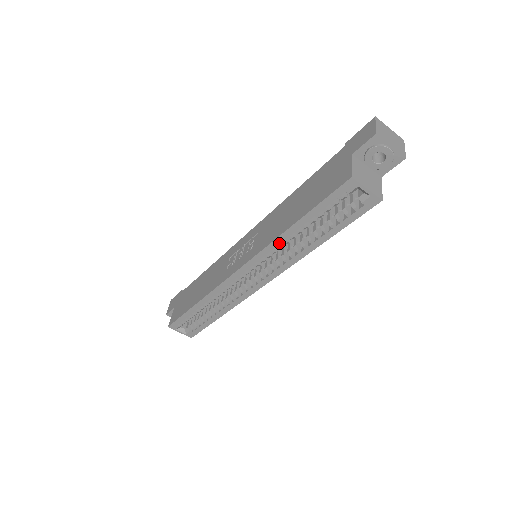
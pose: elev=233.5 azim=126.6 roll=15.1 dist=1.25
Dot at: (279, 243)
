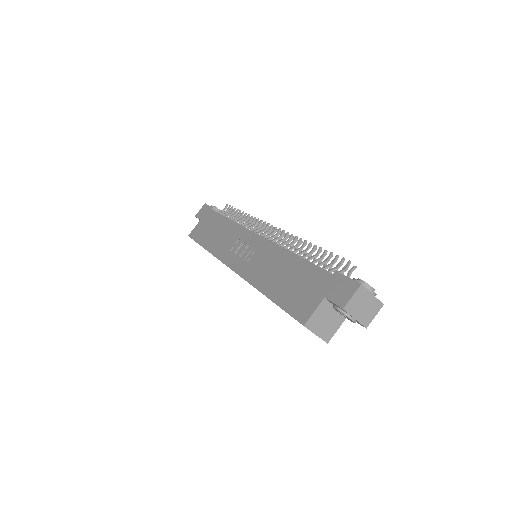
Dot at: occluded
